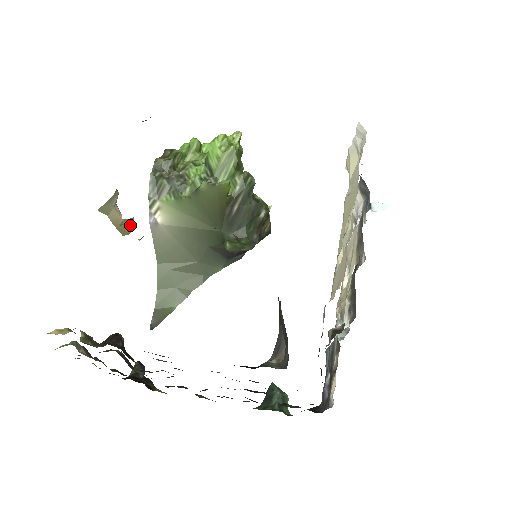
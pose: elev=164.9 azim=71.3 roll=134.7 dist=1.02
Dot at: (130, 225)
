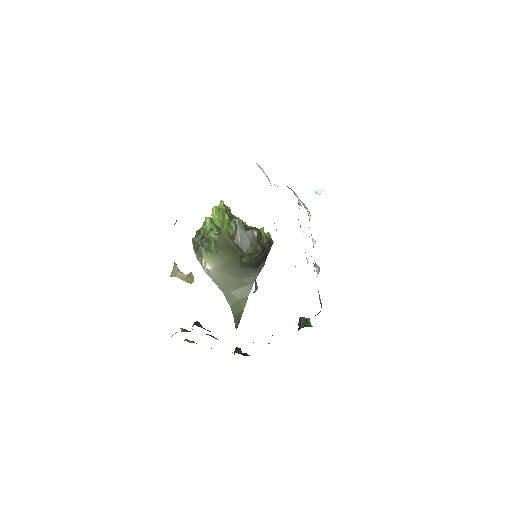
Dot at: (191, 277)
